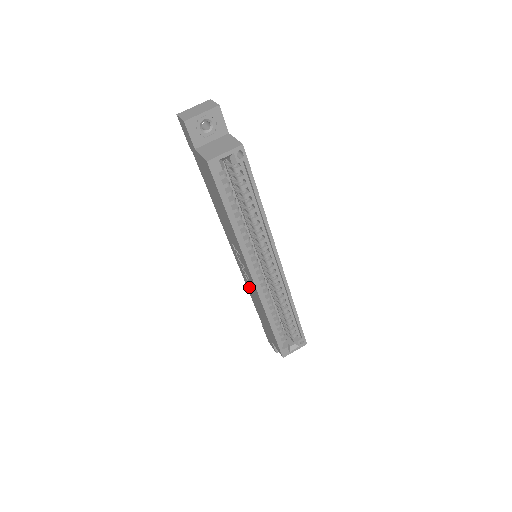
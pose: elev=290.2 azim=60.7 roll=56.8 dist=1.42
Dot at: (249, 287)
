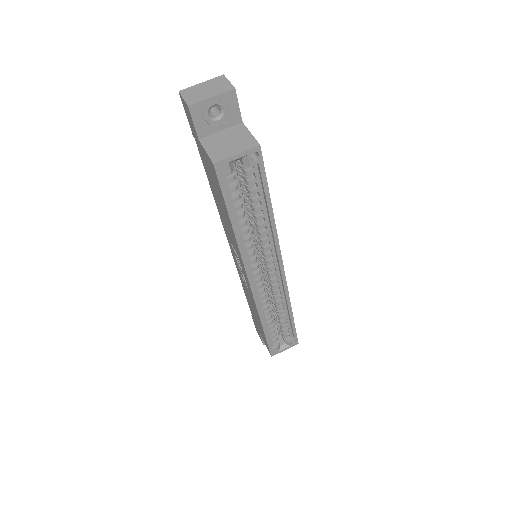
Dot at: occluded
